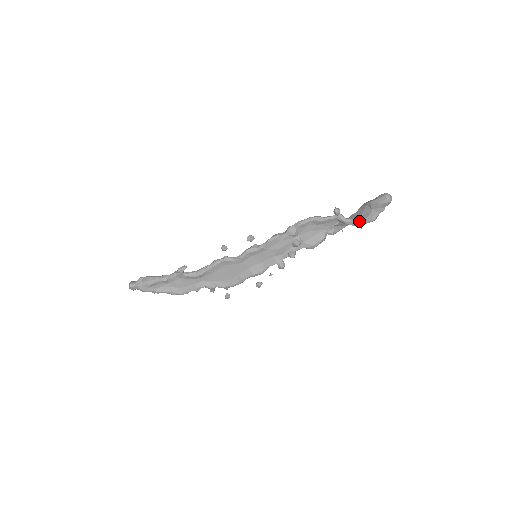
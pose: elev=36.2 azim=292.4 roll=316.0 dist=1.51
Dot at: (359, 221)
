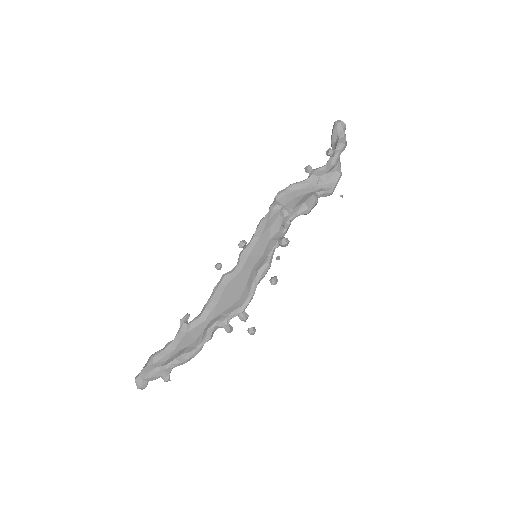
Dot at: (327, 152)
